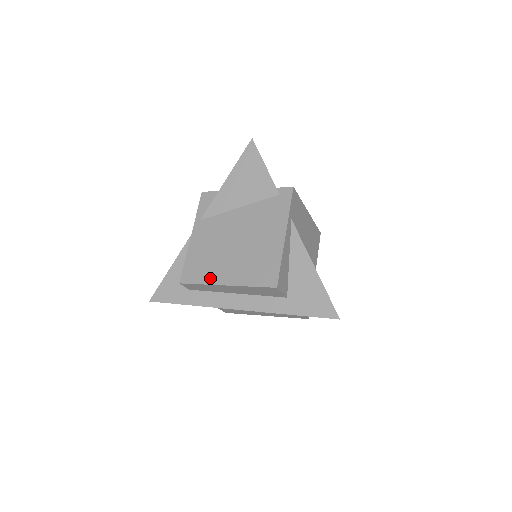
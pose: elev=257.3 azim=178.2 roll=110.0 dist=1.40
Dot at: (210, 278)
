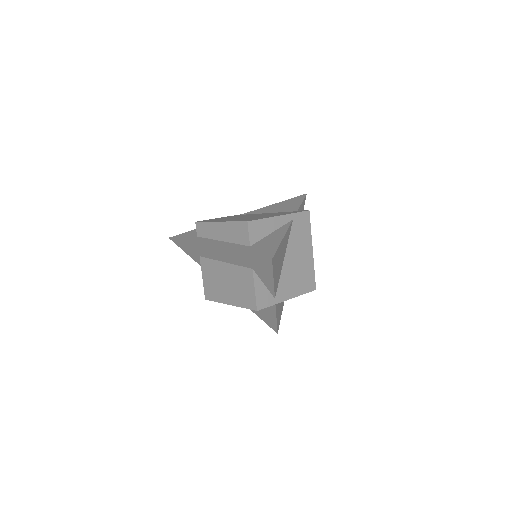
Dot at: occluded
